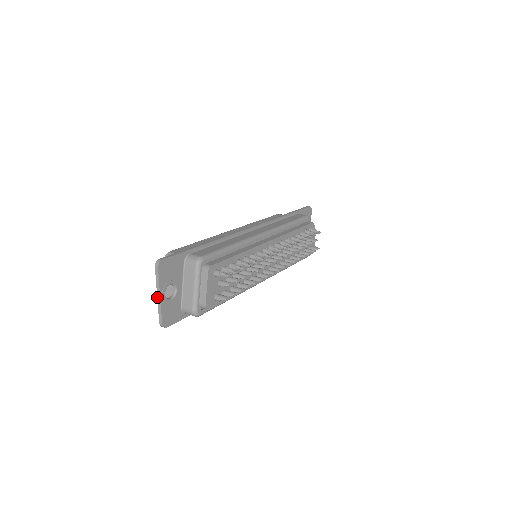
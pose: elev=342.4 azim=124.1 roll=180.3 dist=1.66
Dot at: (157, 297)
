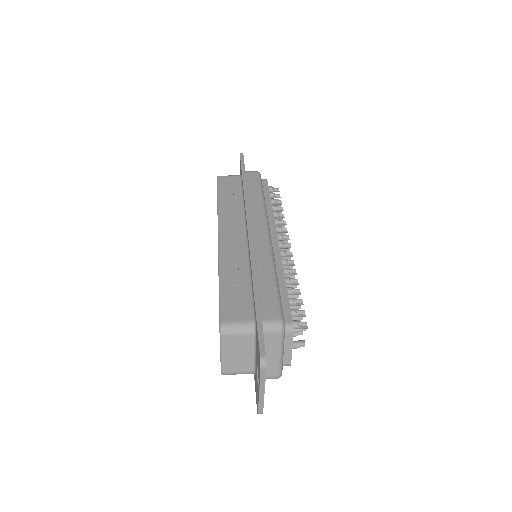
Dot at: (259, 394)
